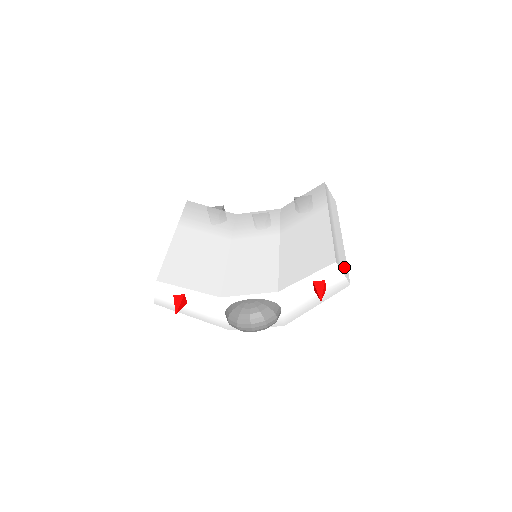
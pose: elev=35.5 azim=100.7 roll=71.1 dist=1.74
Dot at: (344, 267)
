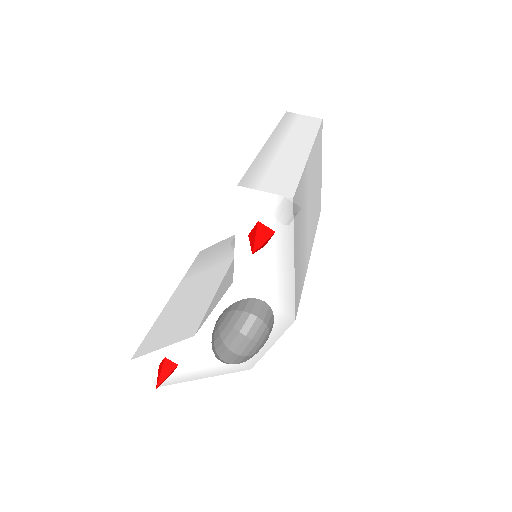
Dot at: (280, 183)
